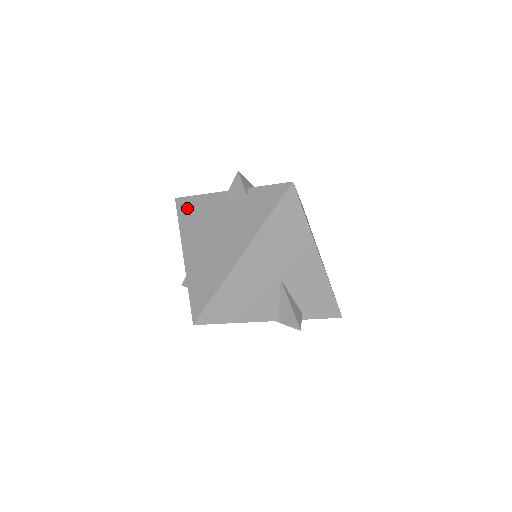
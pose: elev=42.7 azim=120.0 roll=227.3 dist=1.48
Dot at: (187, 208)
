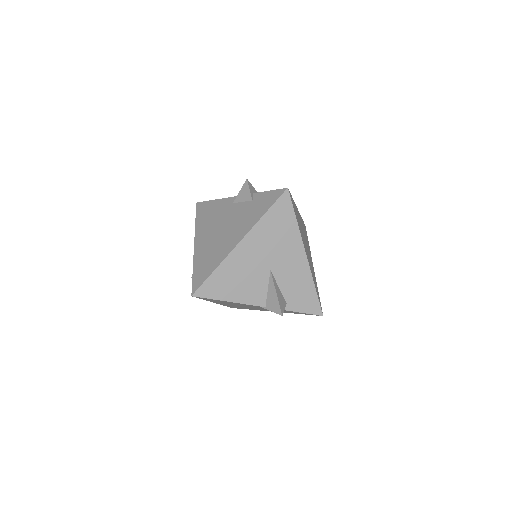
Dot at: (204, 210)
